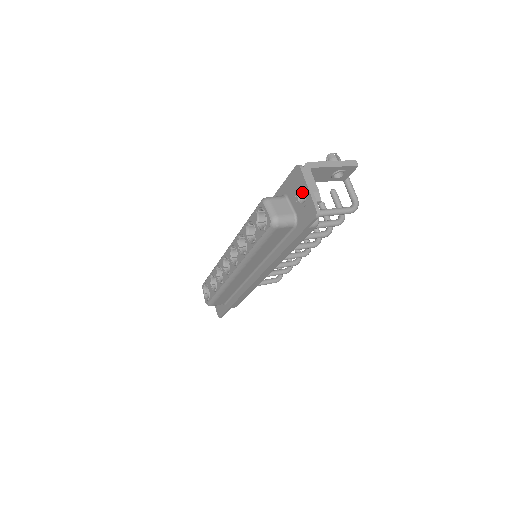
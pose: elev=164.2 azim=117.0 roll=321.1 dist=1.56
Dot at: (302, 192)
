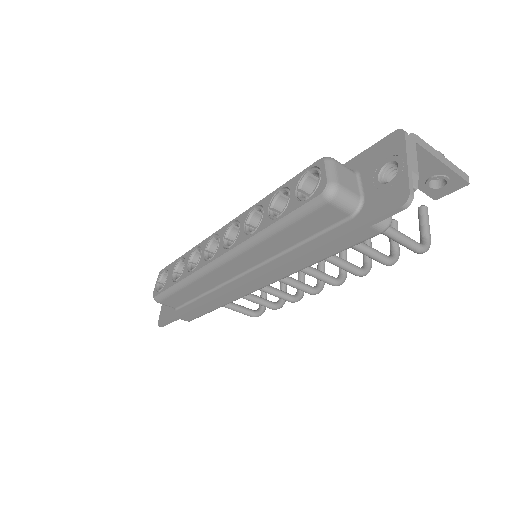
Dot at: (388, 171)
